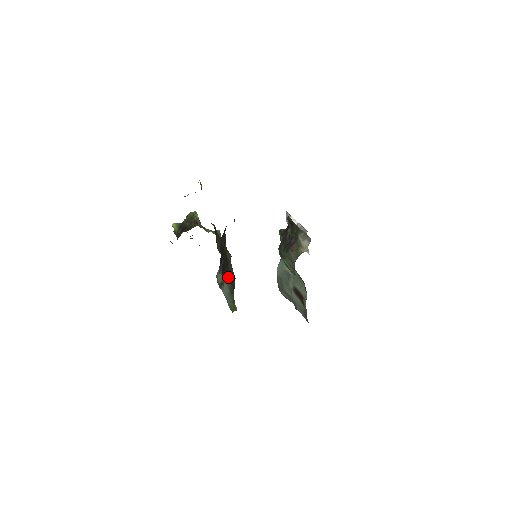
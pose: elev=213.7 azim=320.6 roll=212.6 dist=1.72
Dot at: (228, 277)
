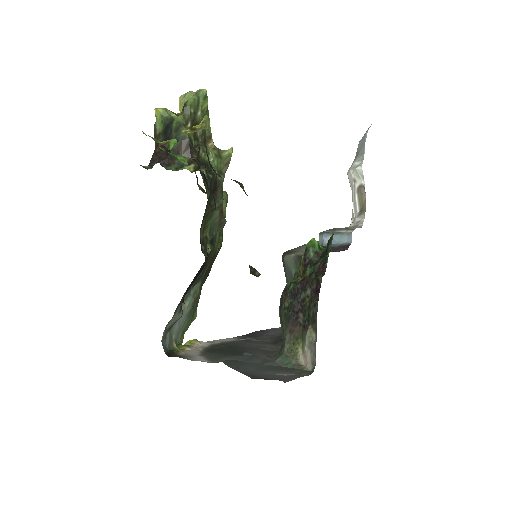
Dot at: (199, 279)
